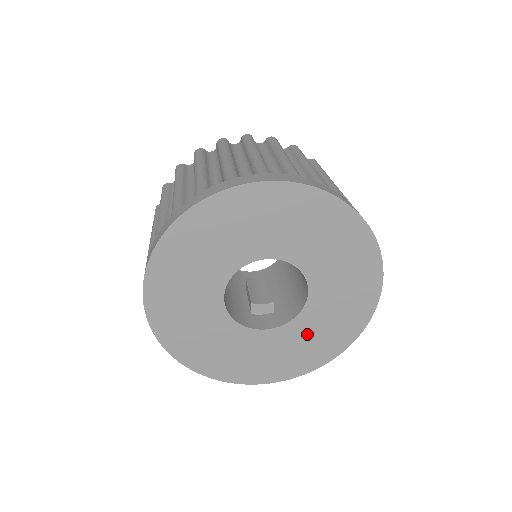
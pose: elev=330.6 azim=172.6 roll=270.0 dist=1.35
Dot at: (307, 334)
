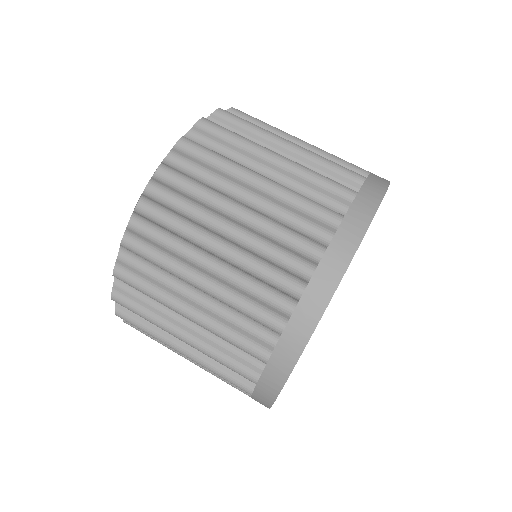
Dot at: occluded
